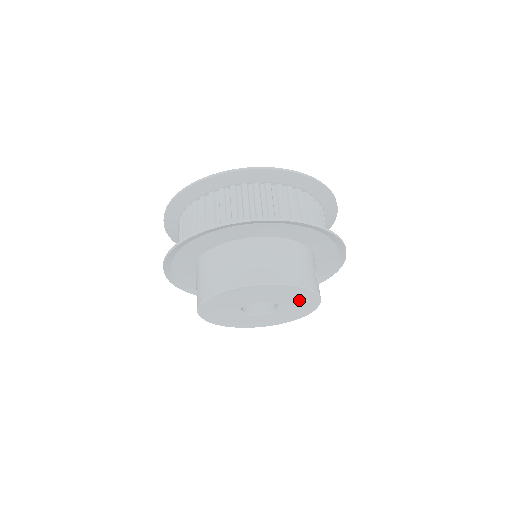
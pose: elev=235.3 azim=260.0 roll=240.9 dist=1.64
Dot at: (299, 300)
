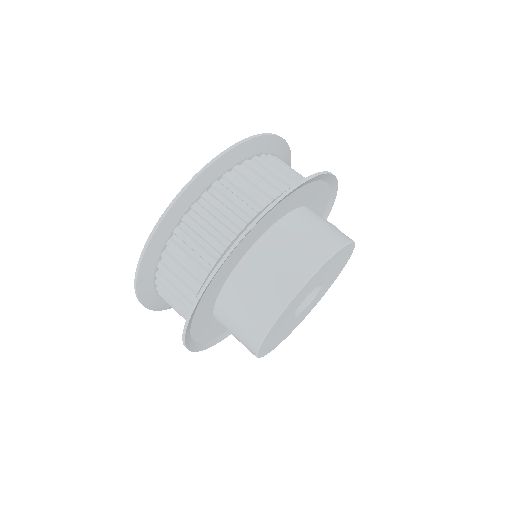
Dot at: (339, 262)
